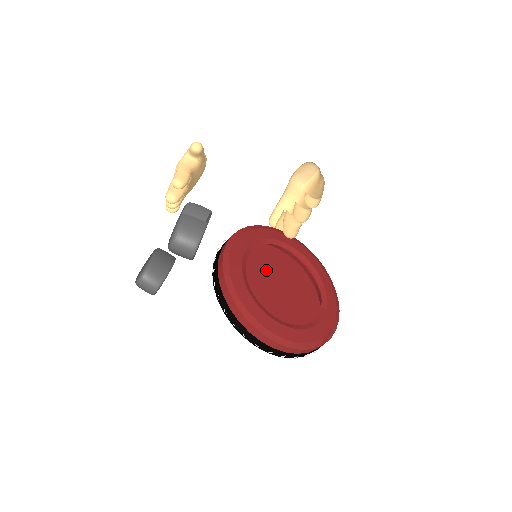
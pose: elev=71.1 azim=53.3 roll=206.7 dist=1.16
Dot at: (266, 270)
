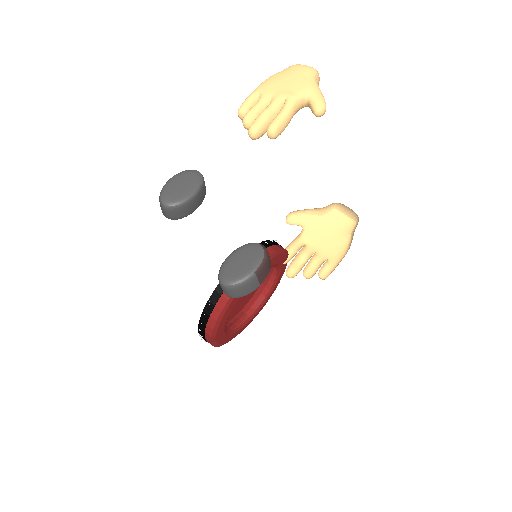
Dot at: occluded
